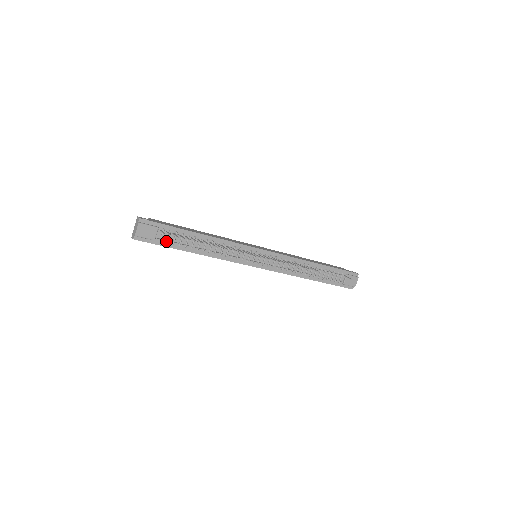
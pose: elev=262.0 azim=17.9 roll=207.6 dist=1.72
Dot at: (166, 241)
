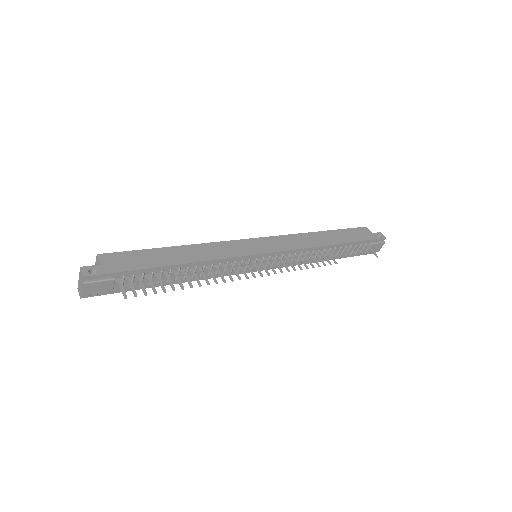
Dot at: (129, 286)
